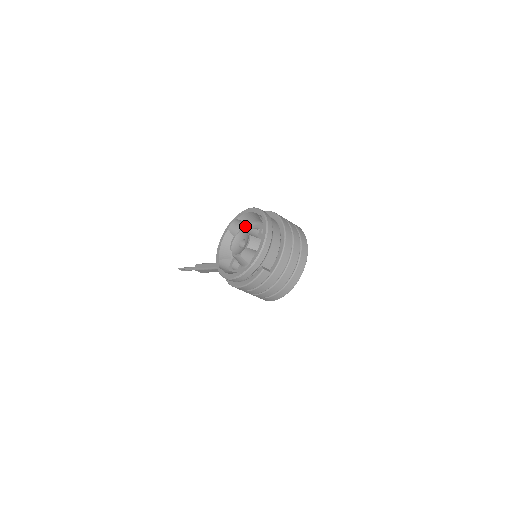
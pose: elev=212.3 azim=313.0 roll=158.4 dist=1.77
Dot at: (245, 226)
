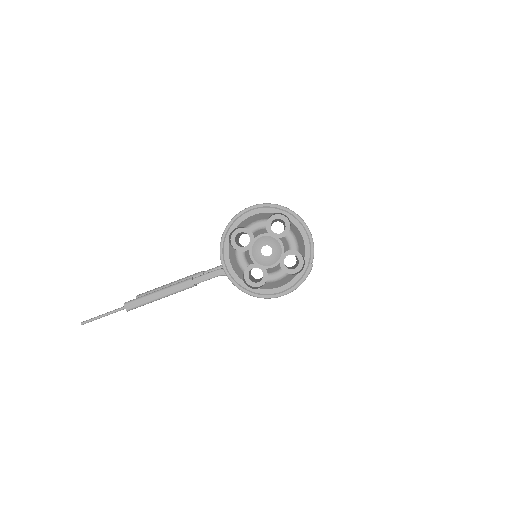
Dot at: (236, 231)
